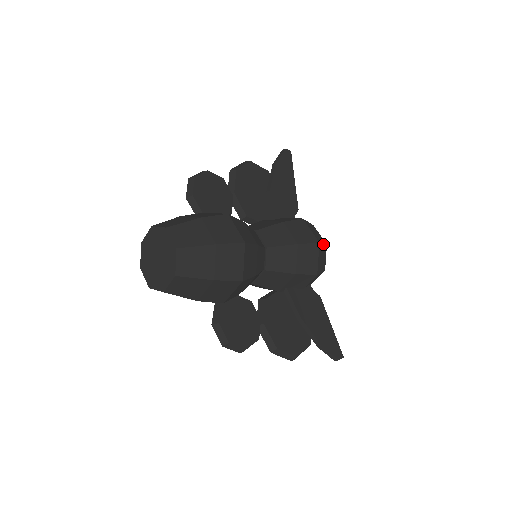
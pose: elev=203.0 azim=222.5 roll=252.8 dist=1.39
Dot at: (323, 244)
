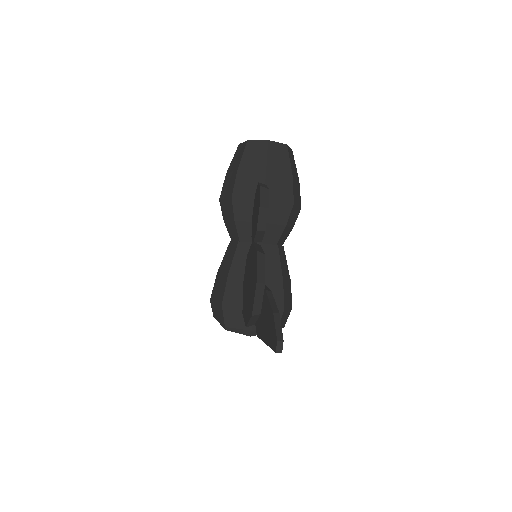
Dot at: occluded
